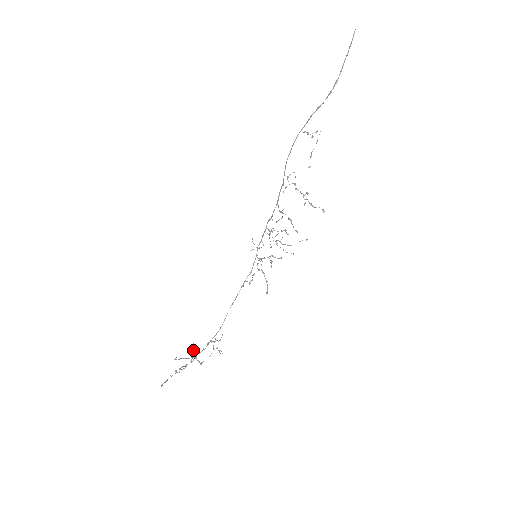
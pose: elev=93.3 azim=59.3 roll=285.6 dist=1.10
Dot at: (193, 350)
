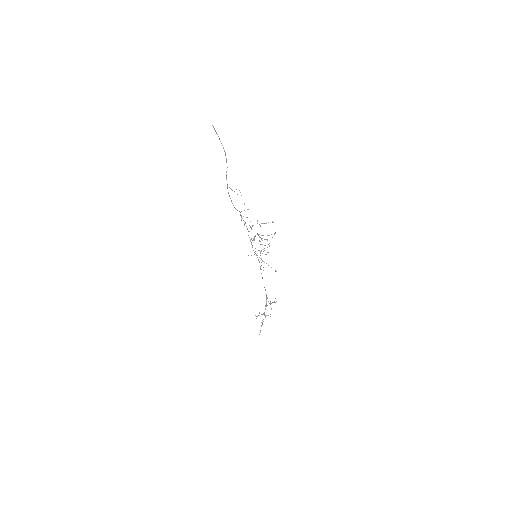
Dot at: occluded
